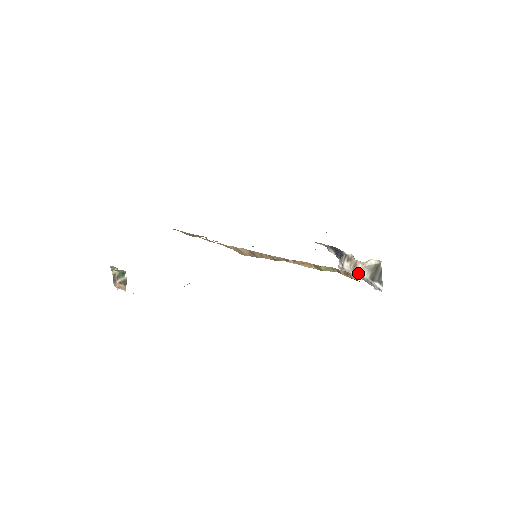
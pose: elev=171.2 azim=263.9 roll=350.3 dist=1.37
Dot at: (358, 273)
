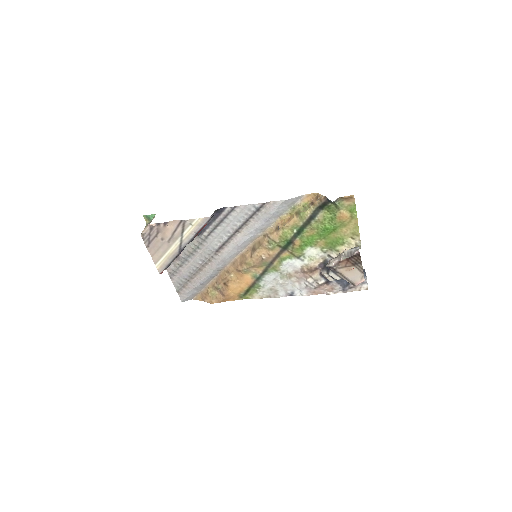
Dot at: (341, 255)
